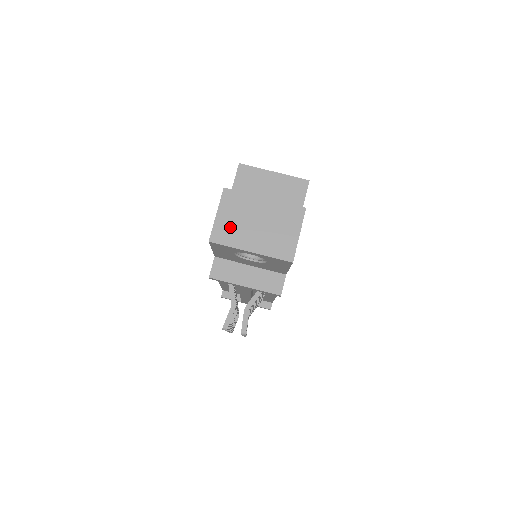
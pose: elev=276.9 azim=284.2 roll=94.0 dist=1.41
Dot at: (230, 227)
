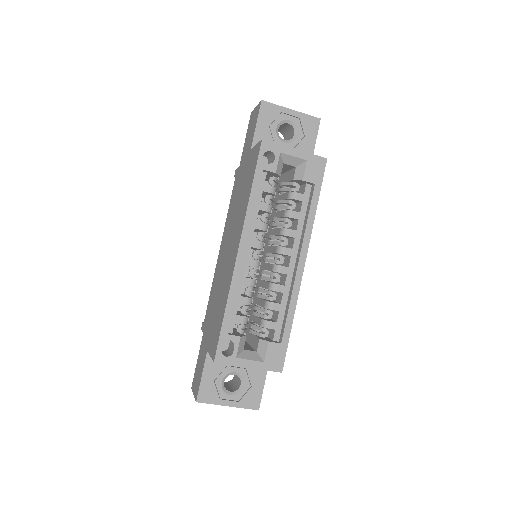
Dot at: occluded
